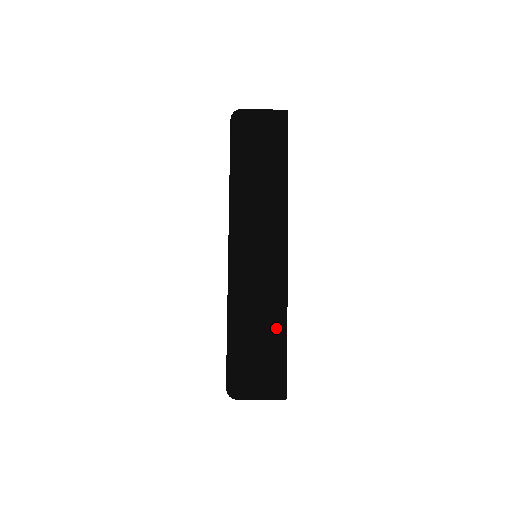
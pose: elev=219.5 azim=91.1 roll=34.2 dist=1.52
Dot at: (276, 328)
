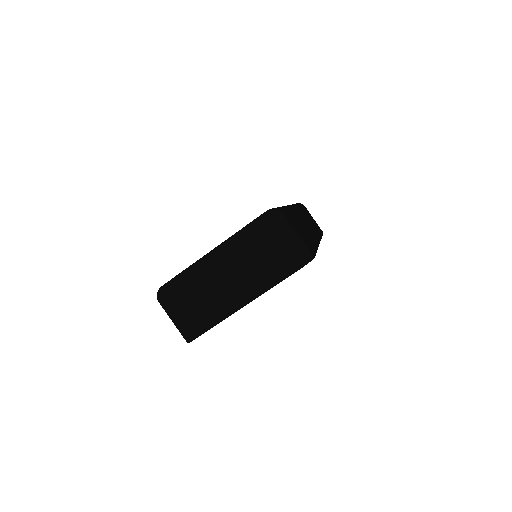
Dot at: (311, 241)
